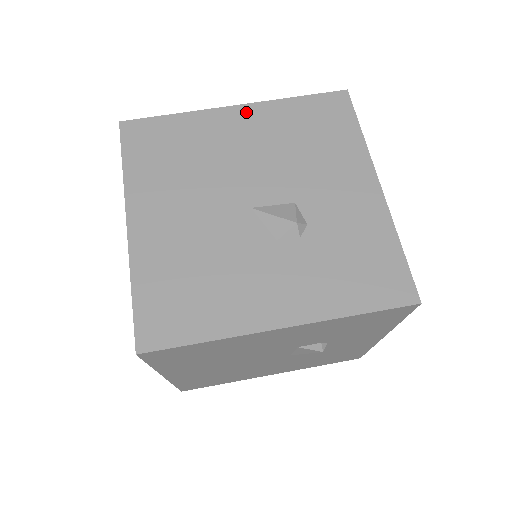
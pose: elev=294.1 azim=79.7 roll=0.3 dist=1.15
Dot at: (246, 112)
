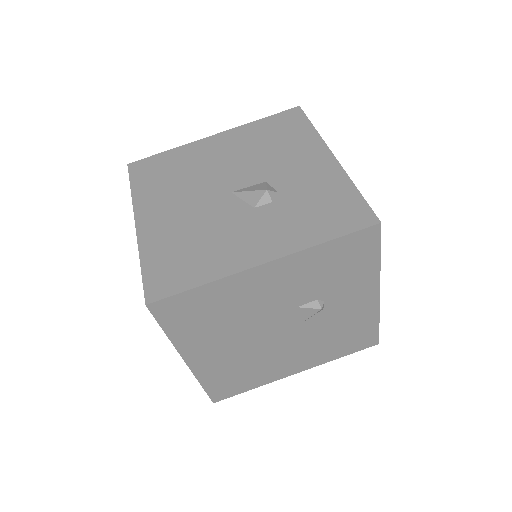
Dot at: (222, 137)
